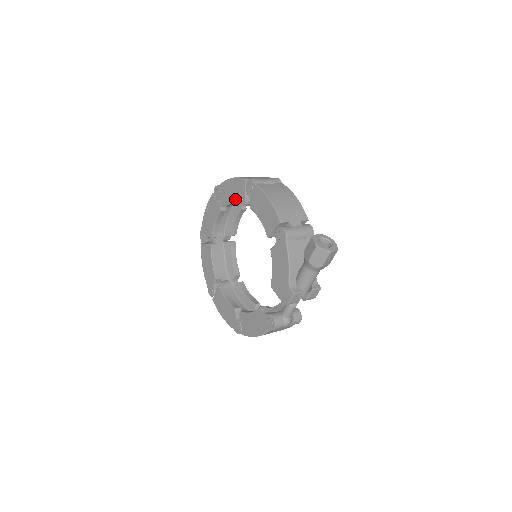
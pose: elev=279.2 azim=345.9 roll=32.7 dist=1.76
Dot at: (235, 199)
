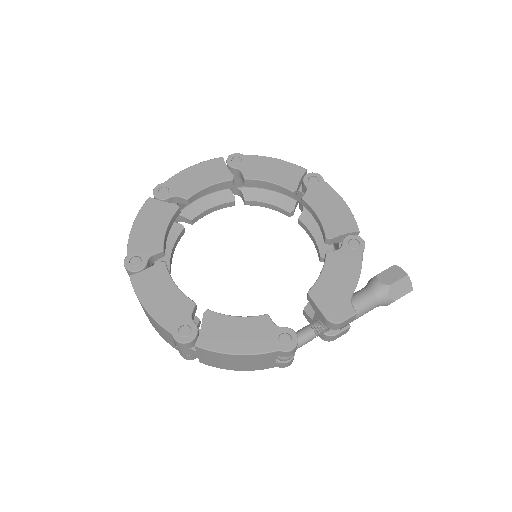
Dot at: (275, 179)
